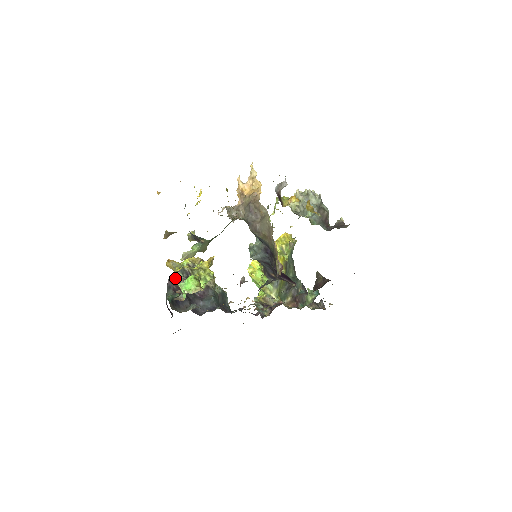
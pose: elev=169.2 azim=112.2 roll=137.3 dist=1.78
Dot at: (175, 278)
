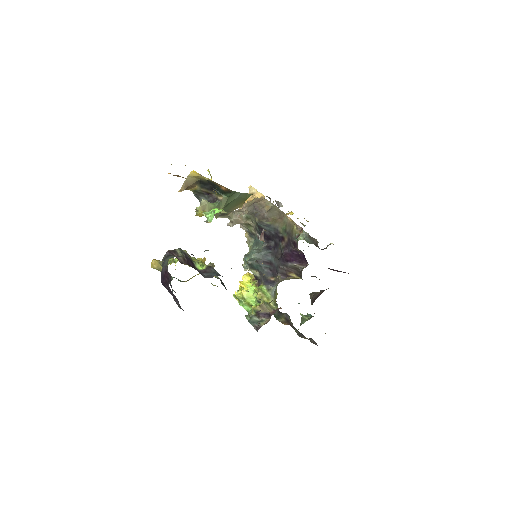
Dot at: (174, 252)
